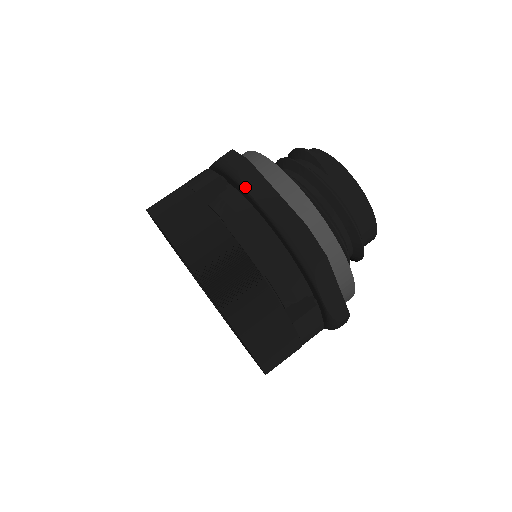
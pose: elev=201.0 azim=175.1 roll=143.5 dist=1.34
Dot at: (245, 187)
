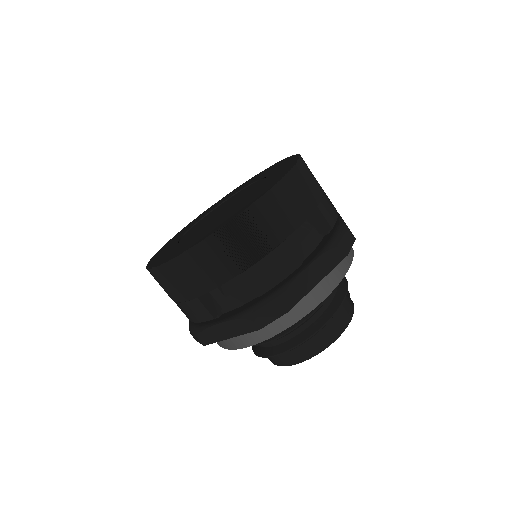
Dot at: occluded
